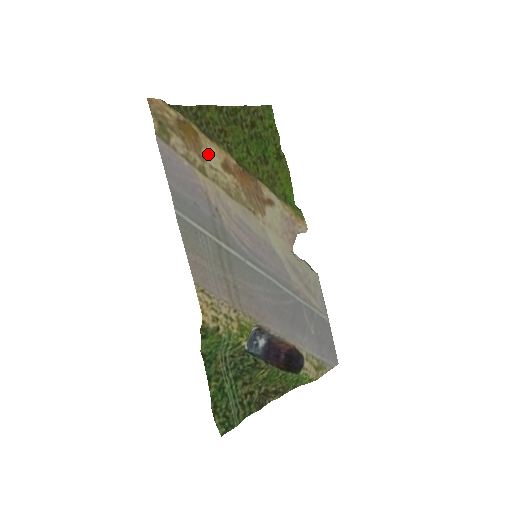
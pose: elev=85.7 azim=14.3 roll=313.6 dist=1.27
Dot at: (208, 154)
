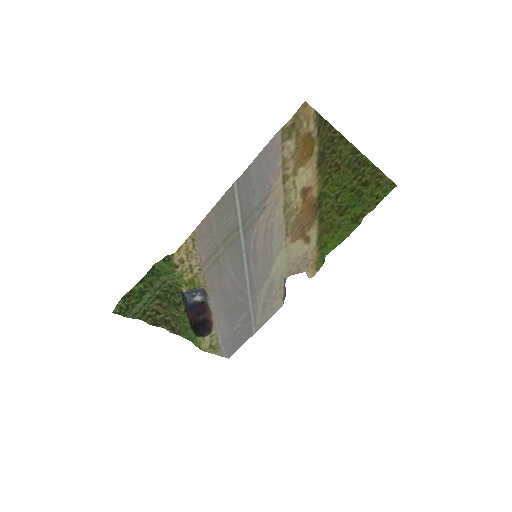
Dot at: (303, 173)
